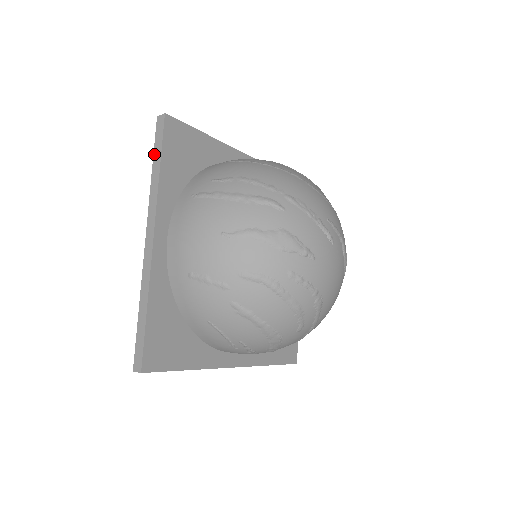
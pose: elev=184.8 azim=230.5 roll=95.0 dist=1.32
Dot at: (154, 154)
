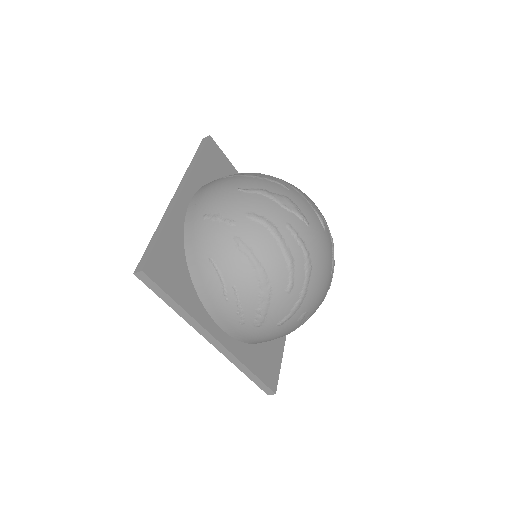
Dot at: (195, 154)
